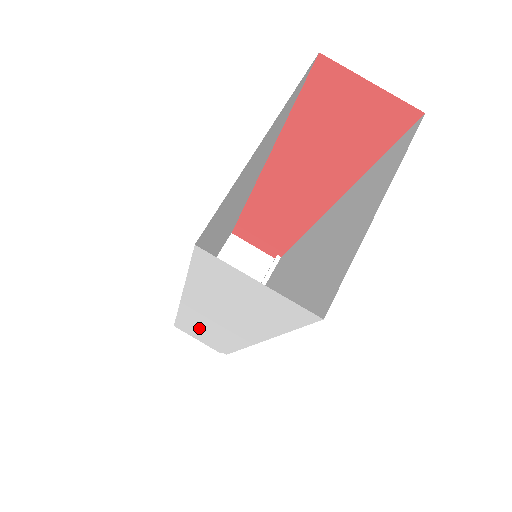
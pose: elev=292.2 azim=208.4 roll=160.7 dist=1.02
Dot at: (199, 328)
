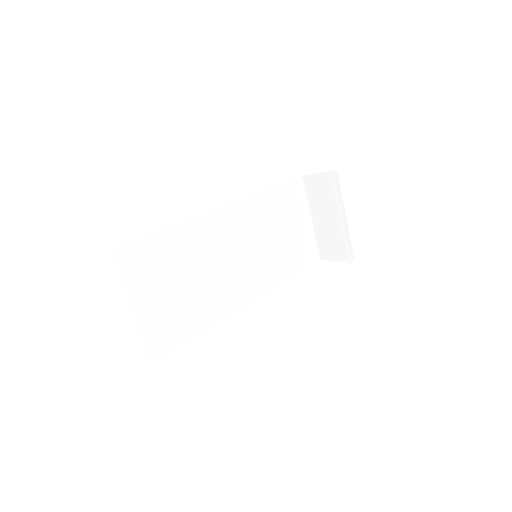
Dot at: occluded
